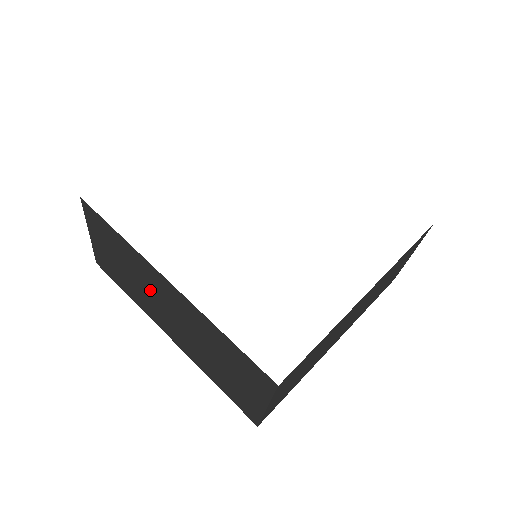
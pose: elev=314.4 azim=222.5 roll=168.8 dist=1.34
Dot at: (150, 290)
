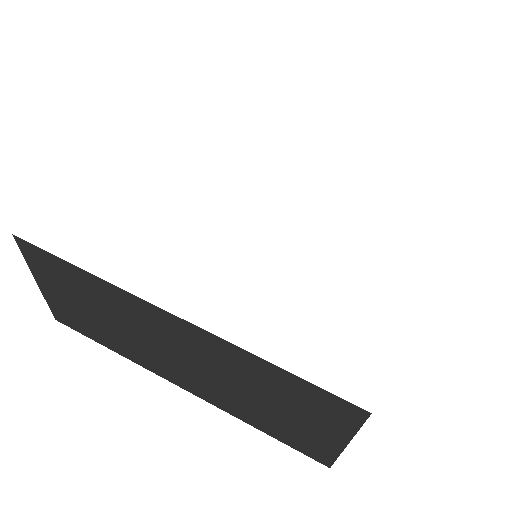
Dot at: (143, 334)
